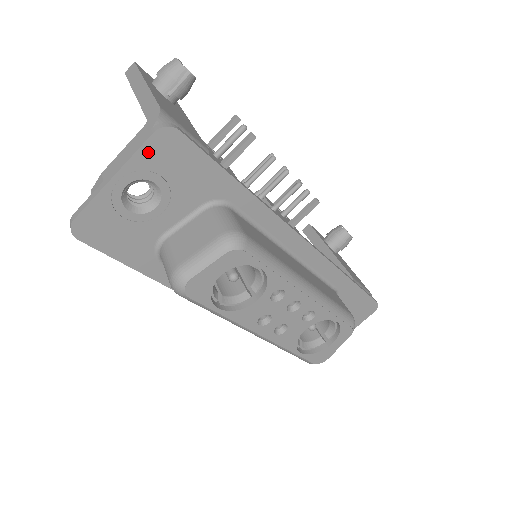
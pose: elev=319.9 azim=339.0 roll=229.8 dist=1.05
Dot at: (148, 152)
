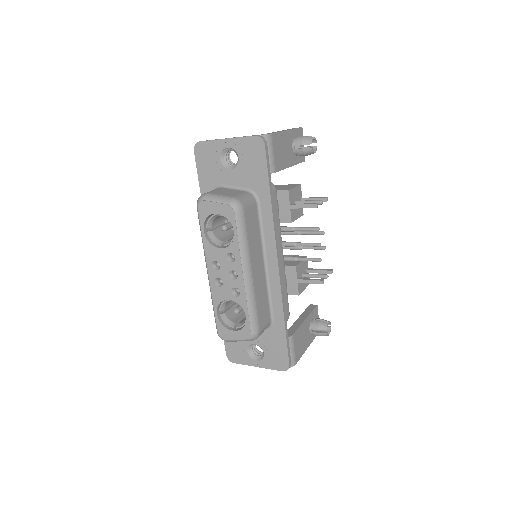
Dot at: (247, 142)
